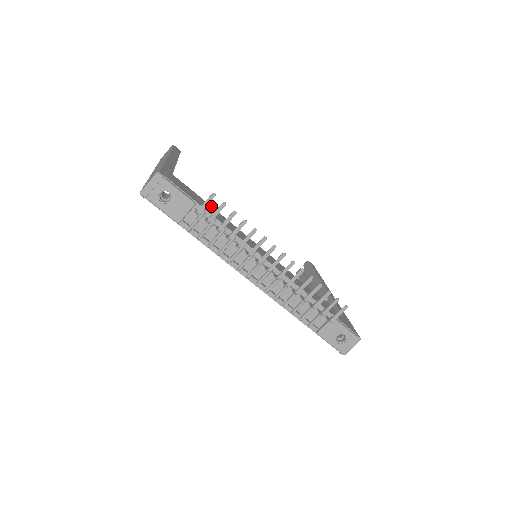
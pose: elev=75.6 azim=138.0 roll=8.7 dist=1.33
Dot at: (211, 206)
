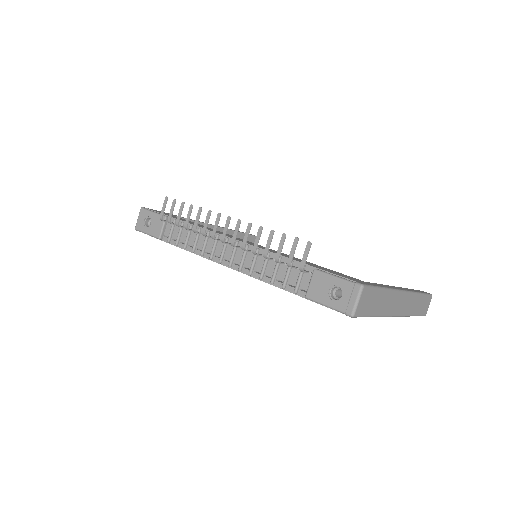
Dot at: (202, 225)
